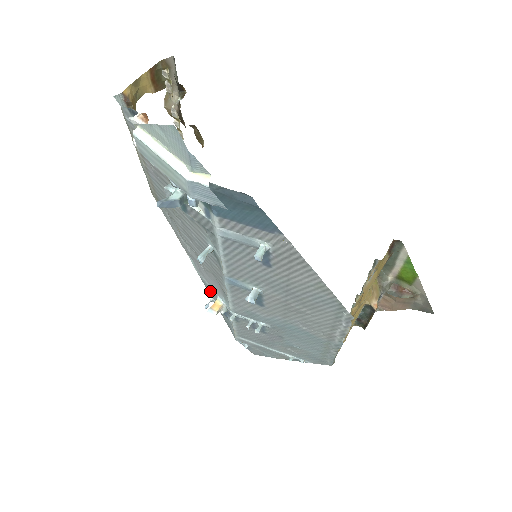
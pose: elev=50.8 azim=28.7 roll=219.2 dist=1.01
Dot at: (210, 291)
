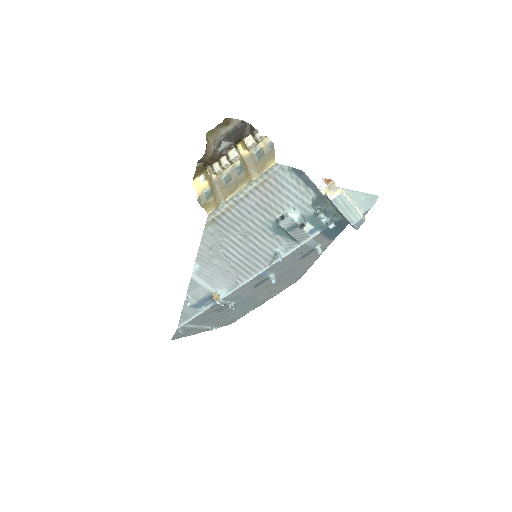
Dot at: (195, 290)
